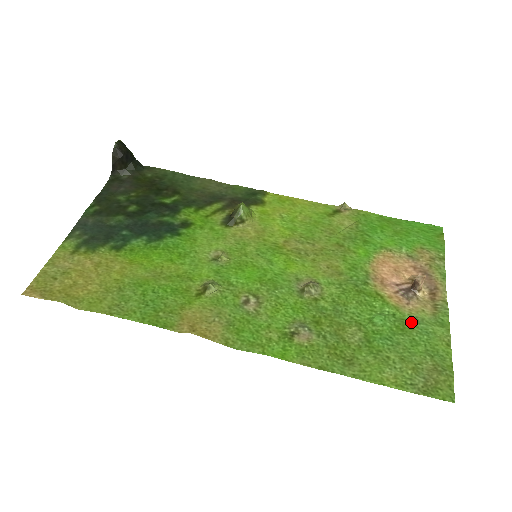
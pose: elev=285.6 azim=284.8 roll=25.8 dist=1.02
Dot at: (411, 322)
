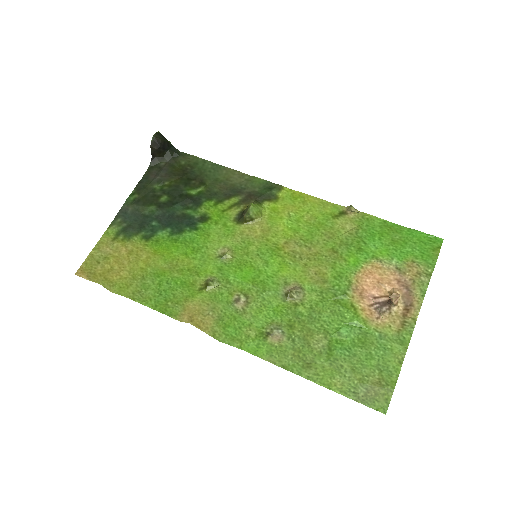
Dot at: (374, 337)
